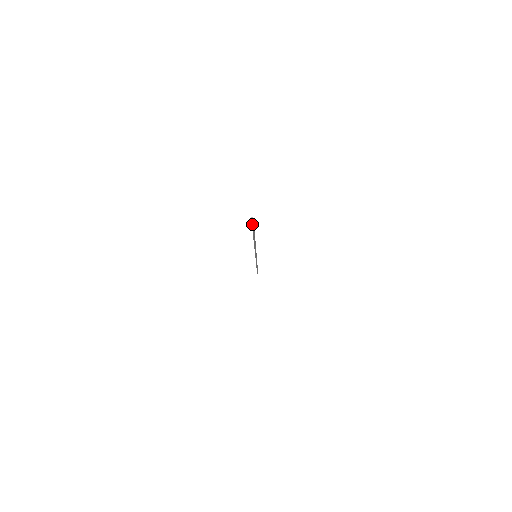
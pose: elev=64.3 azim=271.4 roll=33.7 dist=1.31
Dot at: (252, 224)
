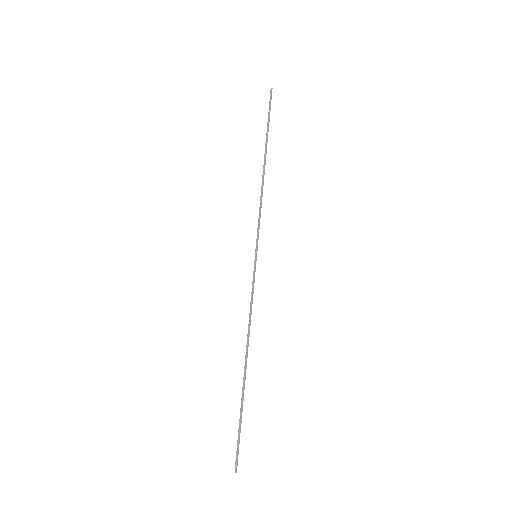
Dot at: (238, 449)
